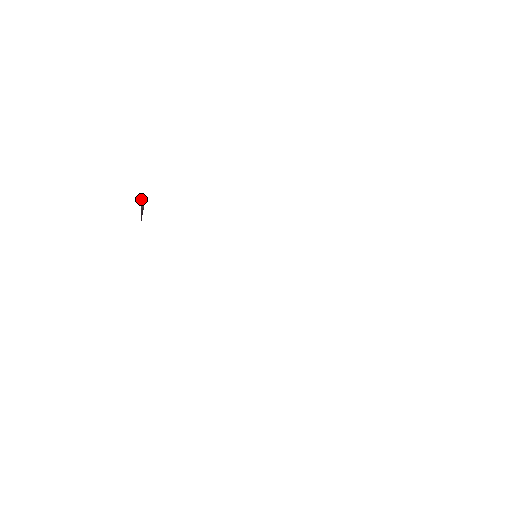
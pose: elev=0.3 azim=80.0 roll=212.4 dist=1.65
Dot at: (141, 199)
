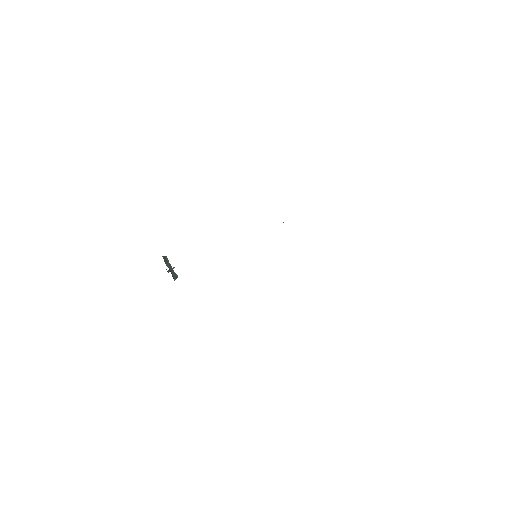
Dot at: occluded
